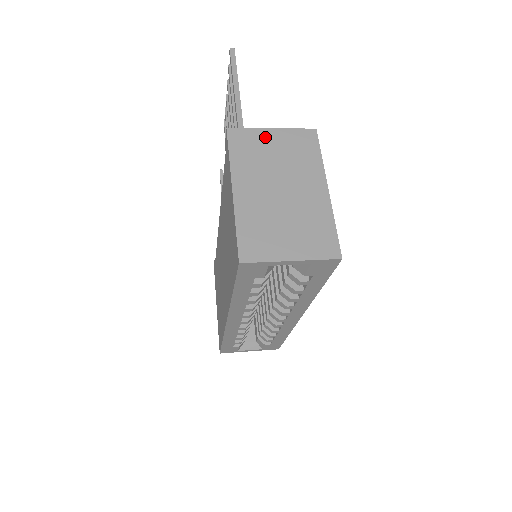
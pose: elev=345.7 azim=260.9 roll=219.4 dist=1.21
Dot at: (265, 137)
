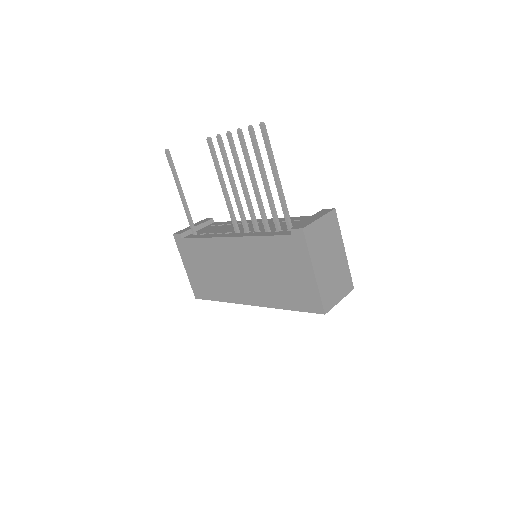
Dot at: (318, 226)
